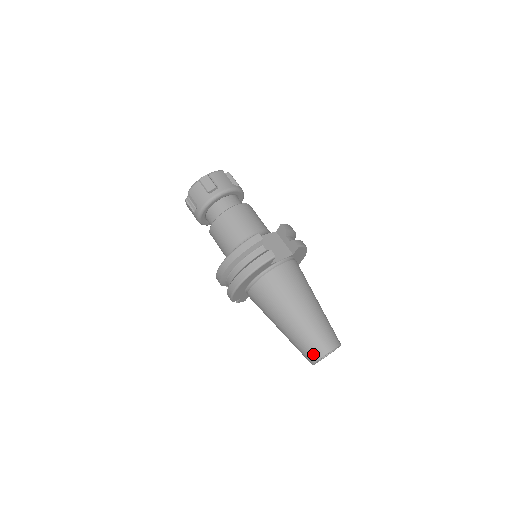
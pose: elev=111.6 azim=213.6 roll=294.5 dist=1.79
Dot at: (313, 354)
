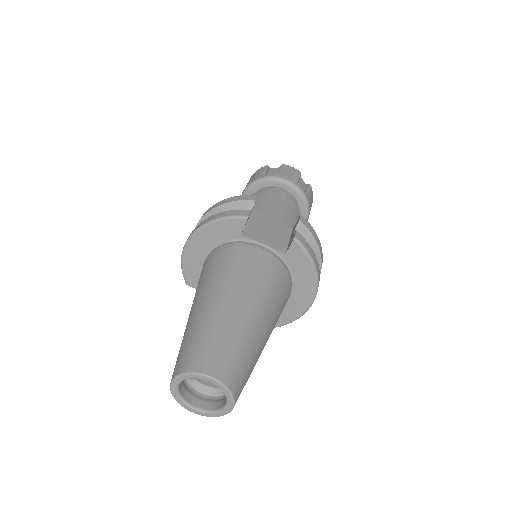
Dot at: (178, 364)
